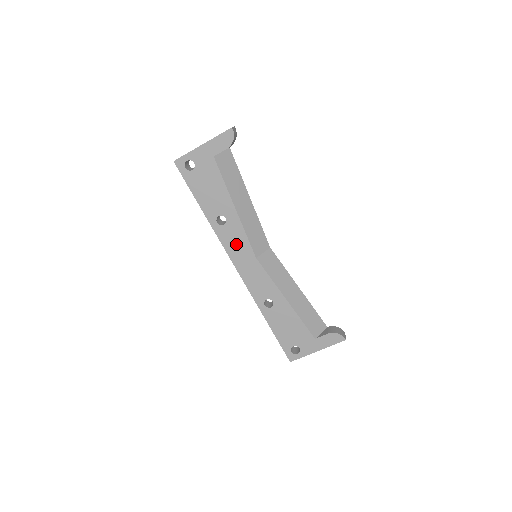
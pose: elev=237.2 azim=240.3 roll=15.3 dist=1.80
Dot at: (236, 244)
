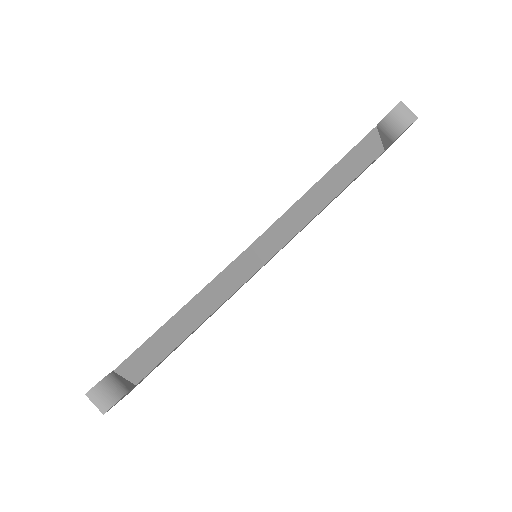
Dot at: occluded
